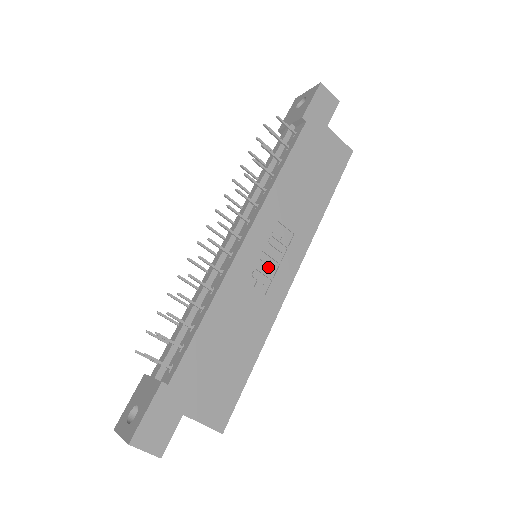
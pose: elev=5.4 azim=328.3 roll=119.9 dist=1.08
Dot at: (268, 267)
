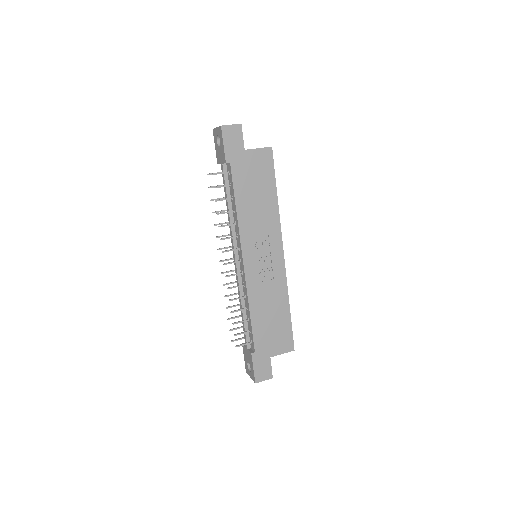
Dot at: (266, 264)
